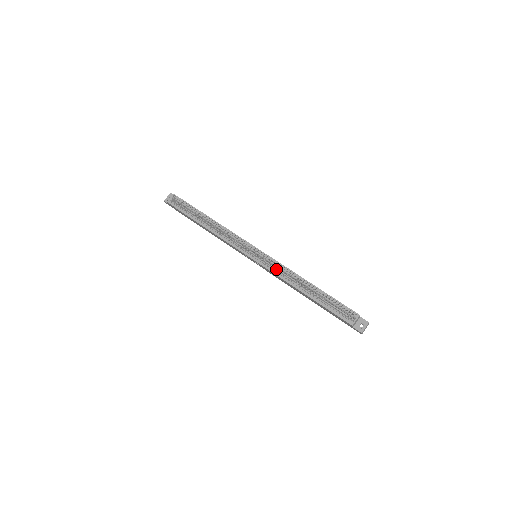
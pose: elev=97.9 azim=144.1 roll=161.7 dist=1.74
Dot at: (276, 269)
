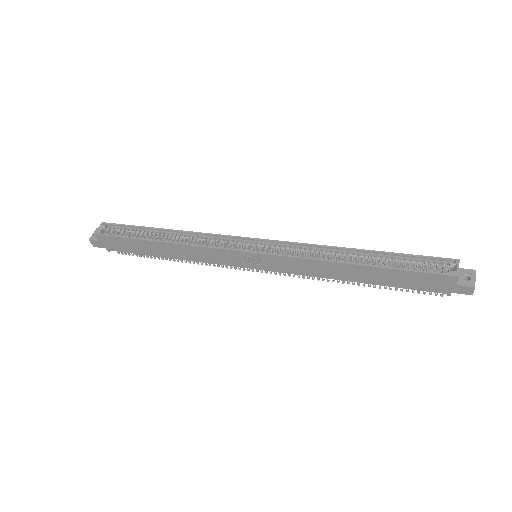
Dot at: occluded
